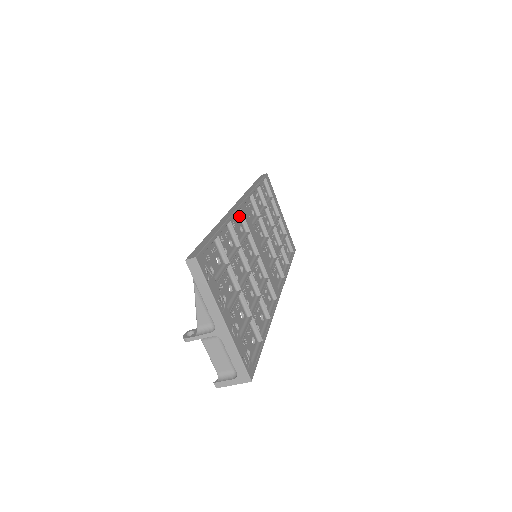
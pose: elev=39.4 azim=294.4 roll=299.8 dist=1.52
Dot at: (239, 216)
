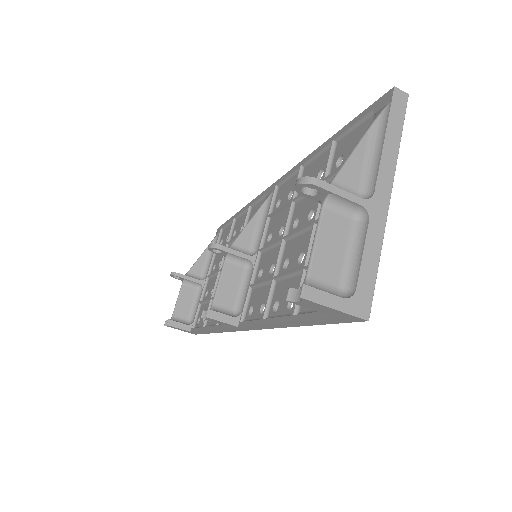
Dot at: occluded
